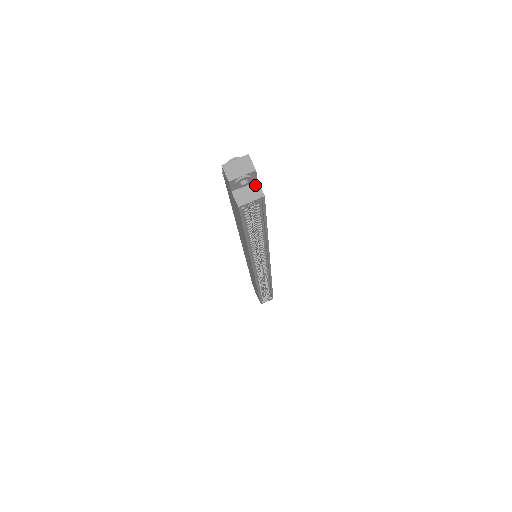
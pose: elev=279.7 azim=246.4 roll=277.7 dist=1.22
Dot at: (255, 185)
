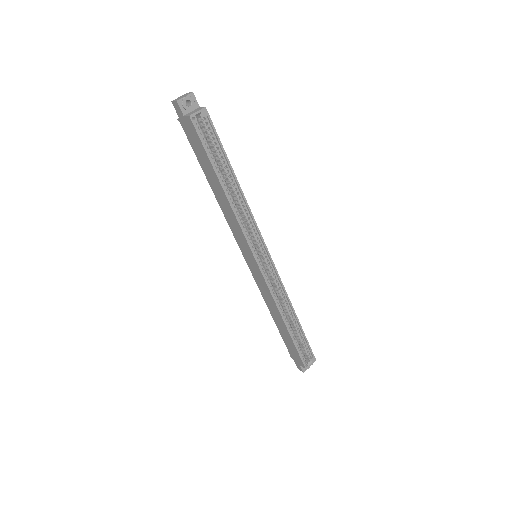
Dot at: (199, 108)
